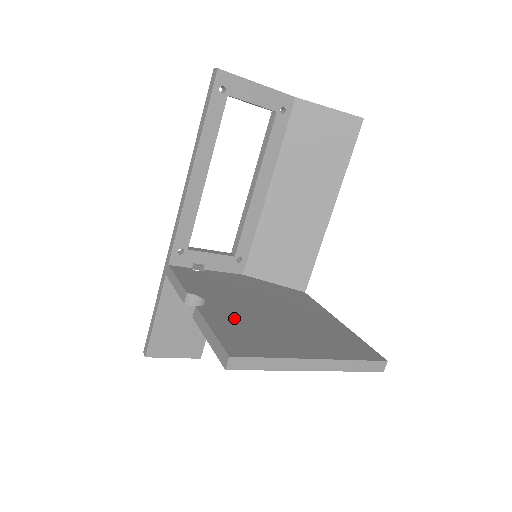
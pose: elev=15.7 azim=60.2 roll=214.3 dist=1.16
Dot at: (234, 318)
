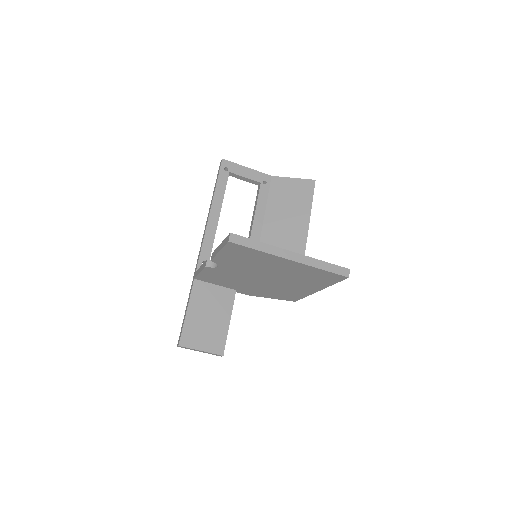
Dot at: occluded
